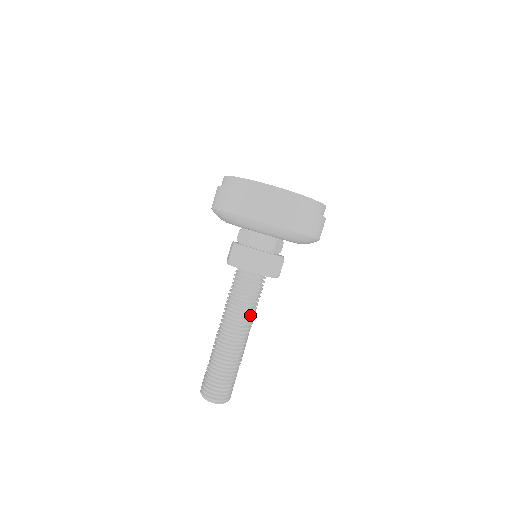
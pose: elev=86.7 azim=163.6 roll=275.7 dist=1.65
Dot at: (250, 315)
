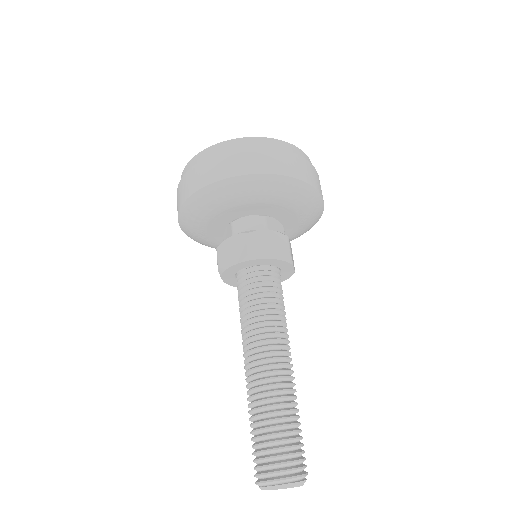
Dot at: (277, 326)
